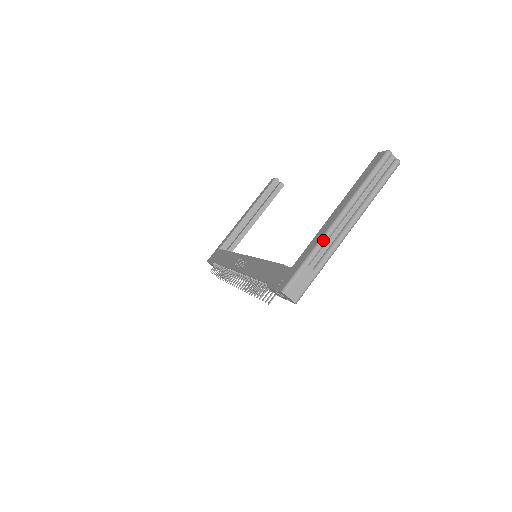
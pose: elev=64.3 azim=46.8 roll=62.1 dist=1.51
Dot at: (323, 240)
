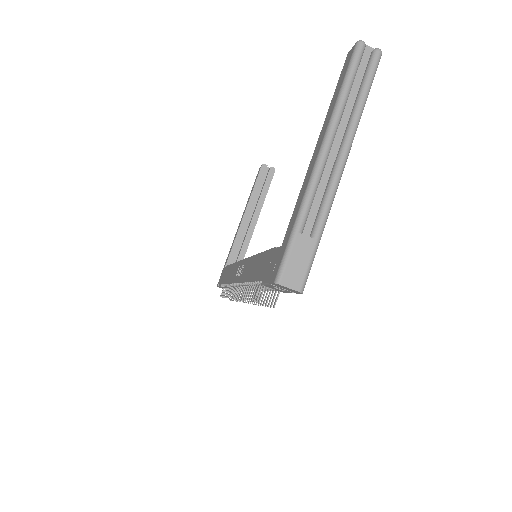
Dot at: (309, 192)
